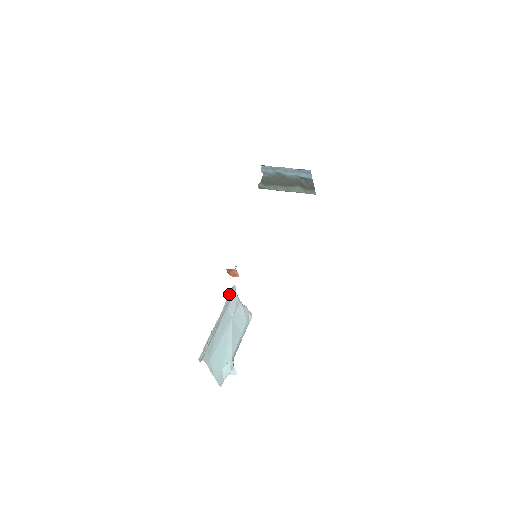
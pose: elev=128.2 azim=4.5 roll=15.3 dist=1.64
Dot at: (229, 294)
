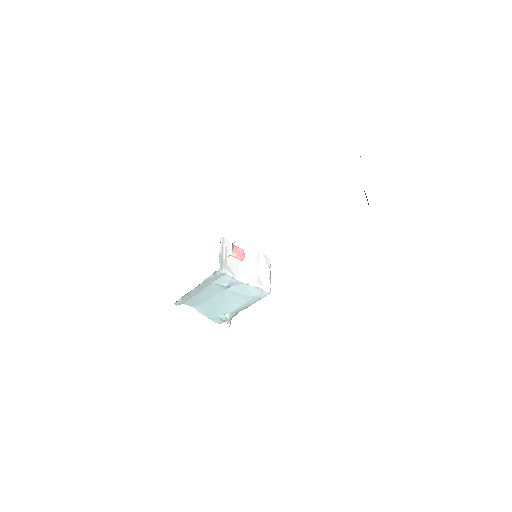
Dot at: (211, 275)
